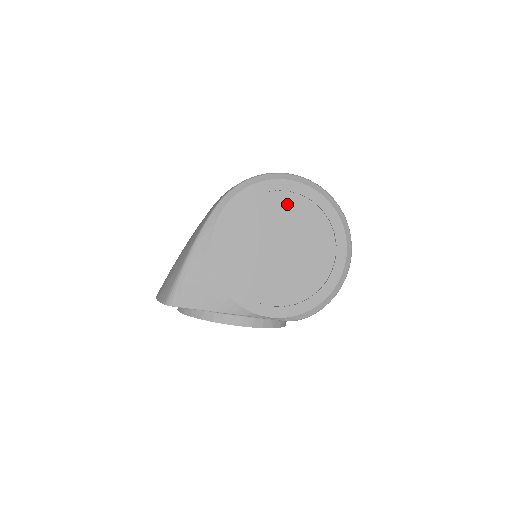
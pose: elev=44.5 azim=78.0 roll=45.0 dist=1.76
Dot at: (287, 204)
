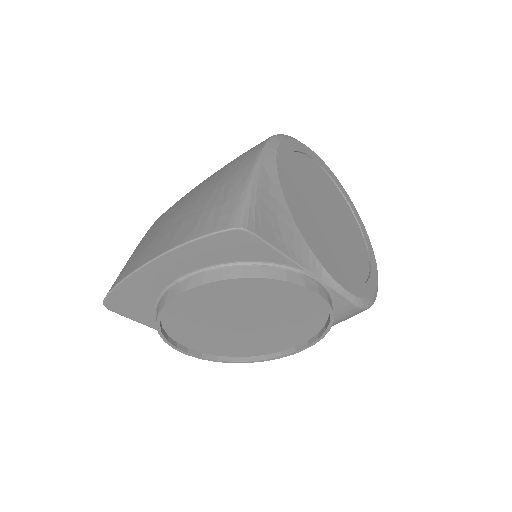
Dot at: (322, 177)
